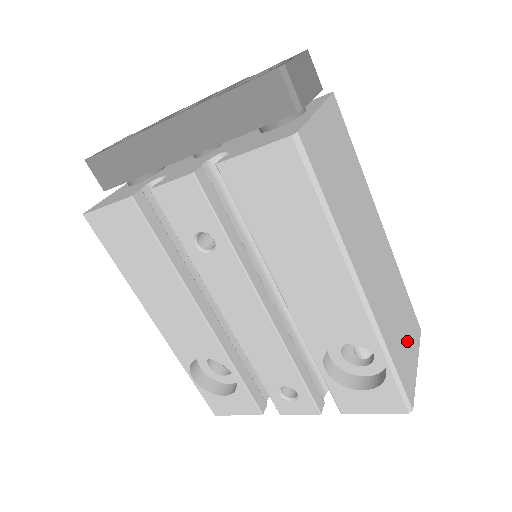
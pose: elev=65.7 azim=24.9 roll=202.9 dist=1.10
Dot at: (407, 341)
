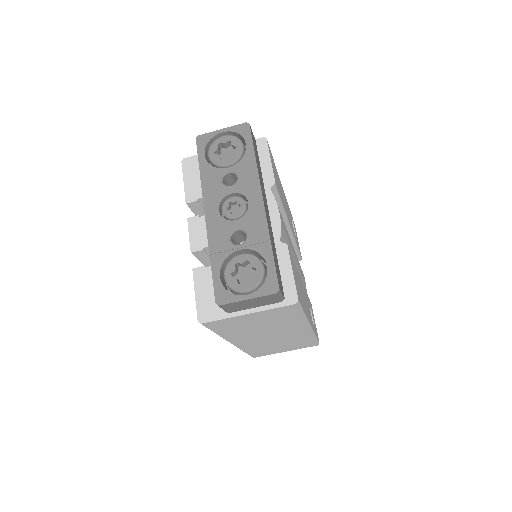
Dot at: (281, 348)
